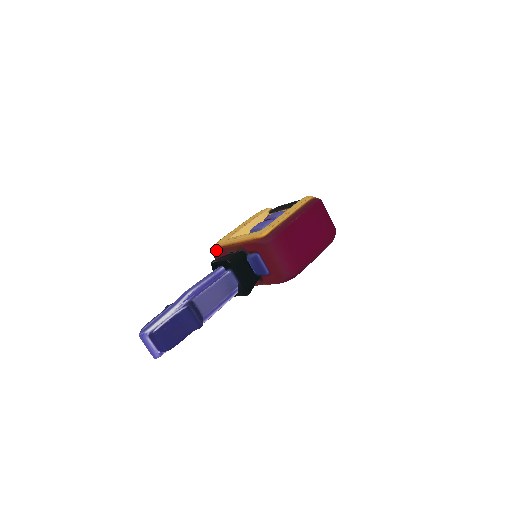
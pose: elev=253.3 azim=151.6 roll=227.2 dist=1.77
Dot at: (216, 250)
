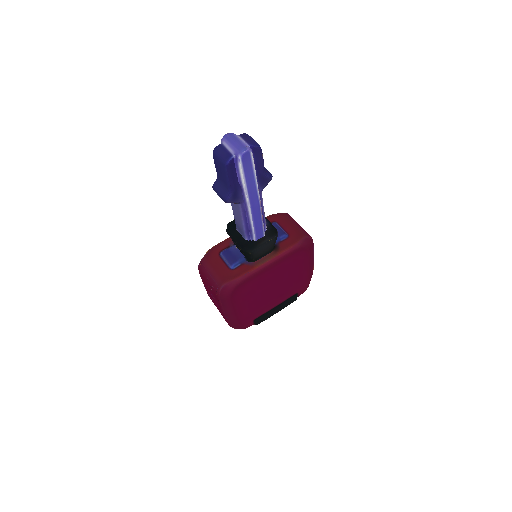
Dot at: (213, 247)
